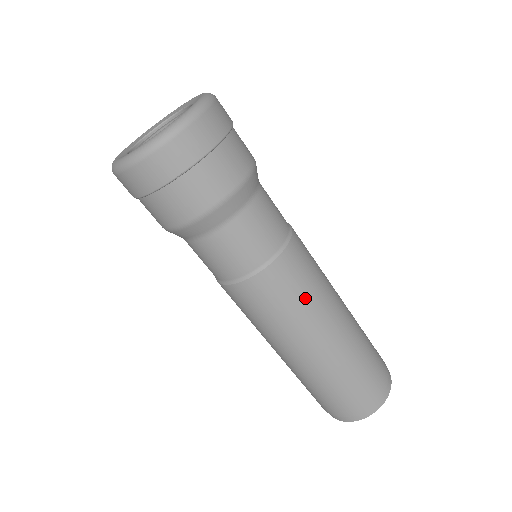
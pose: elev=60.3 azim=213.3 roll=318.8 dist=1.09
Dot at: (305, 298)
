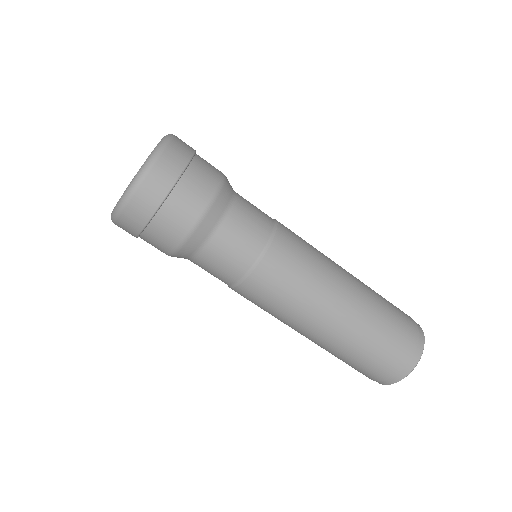
Dot at: (314, 257)
